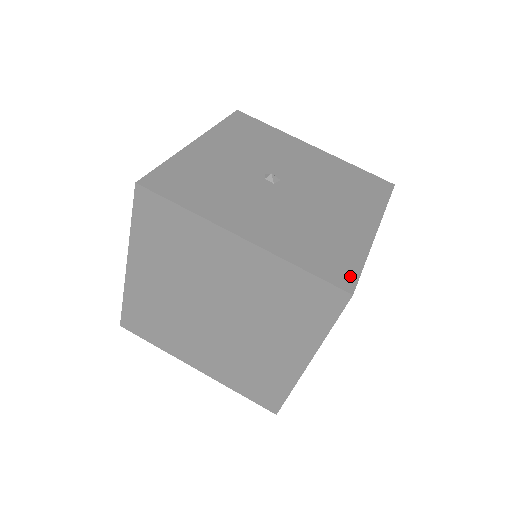
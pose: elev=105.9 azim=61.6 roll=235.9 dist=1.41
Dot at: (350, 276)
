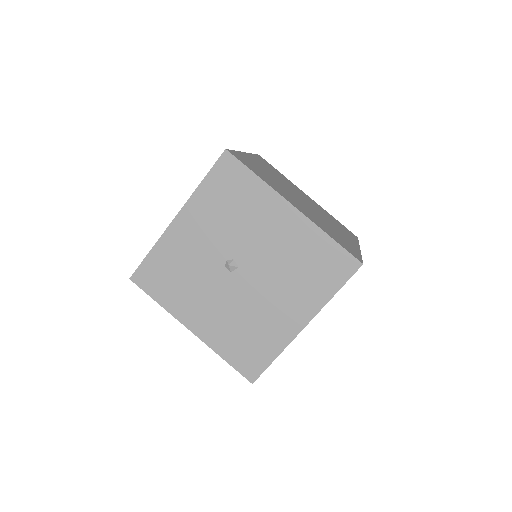
Dot at: (257, 370)
